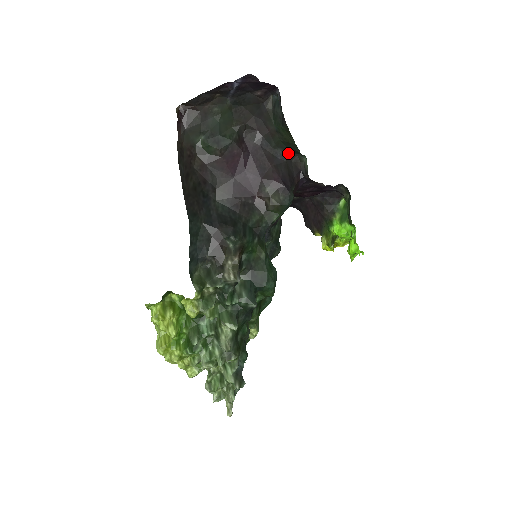
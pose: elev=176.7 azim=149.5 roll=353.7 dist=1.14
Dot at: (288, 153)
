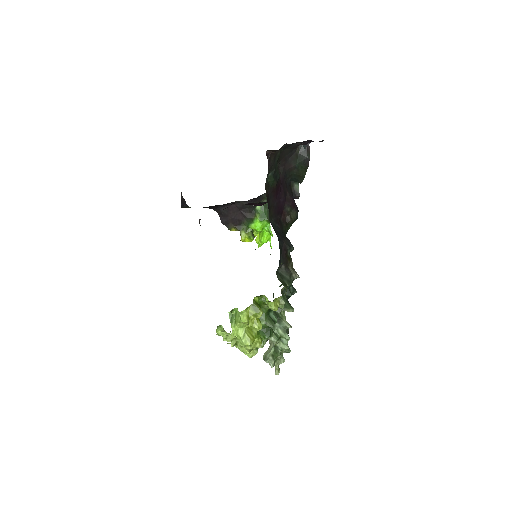
Dot at: (290, 181)
